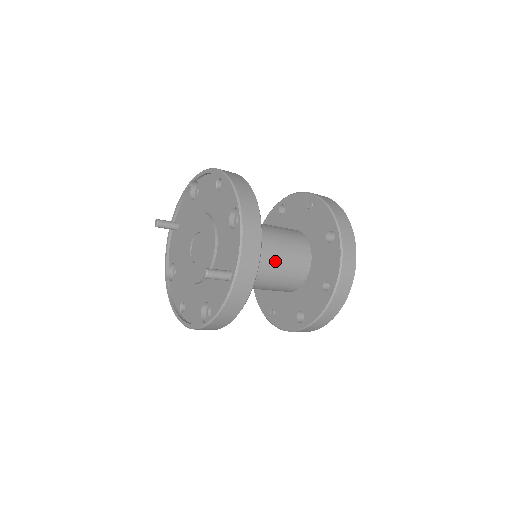
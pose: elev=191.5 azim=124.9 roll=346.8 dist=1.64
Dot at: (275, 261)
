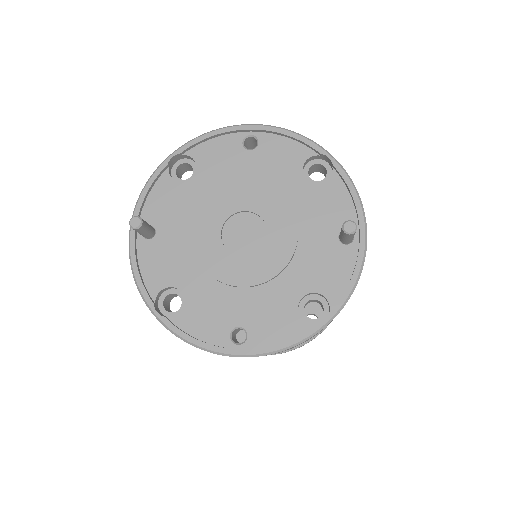
Dot at: occluded
